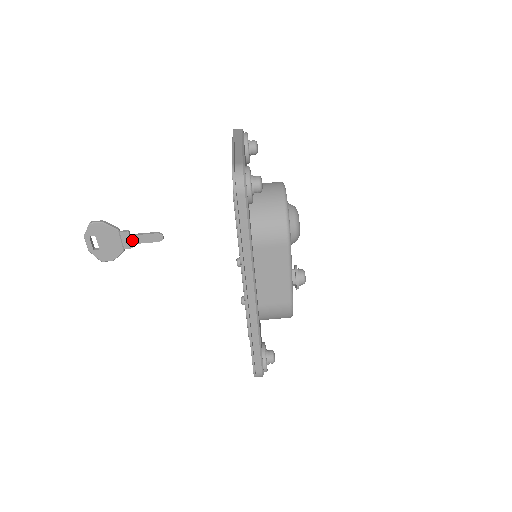
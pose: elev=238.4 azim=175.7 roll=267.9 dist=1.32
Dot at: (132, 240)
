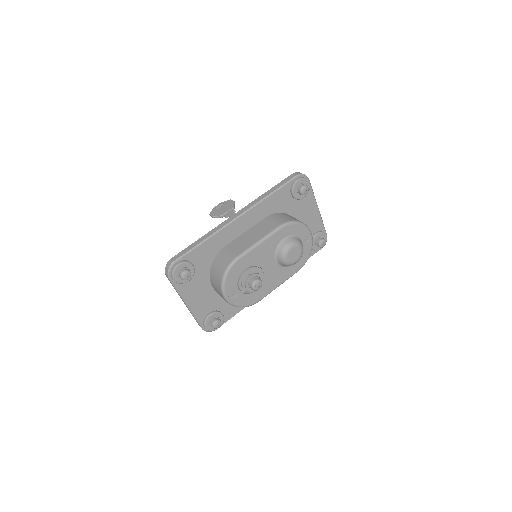
Dot at: (231, 214)
